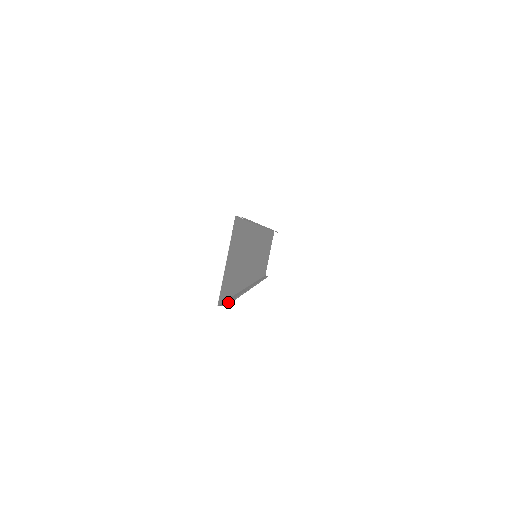
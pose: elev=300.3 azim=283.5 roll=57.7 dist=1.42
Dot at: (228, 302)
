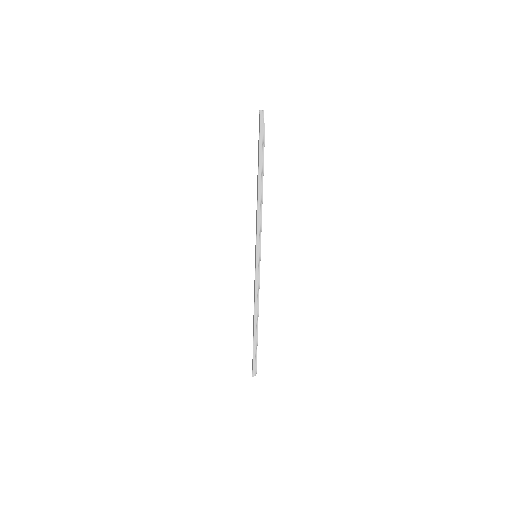
Dot at: occluded
